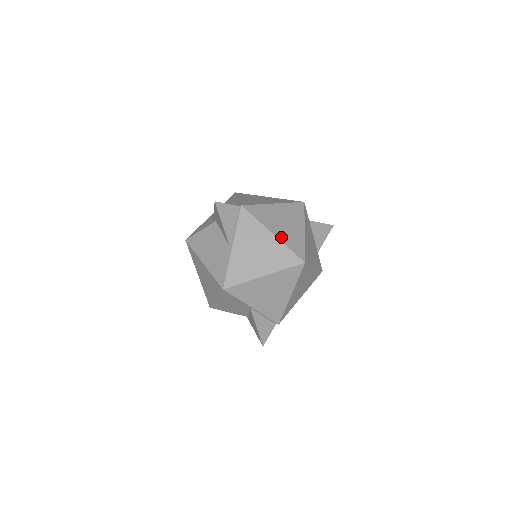
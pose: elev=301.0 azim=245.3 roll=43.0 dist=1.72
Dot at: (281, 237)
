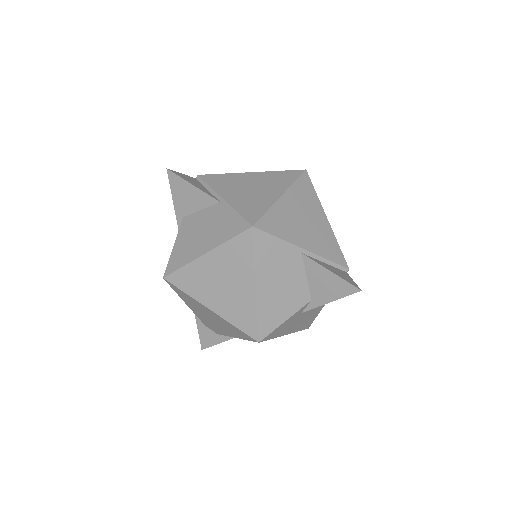
Dot at: occluded
